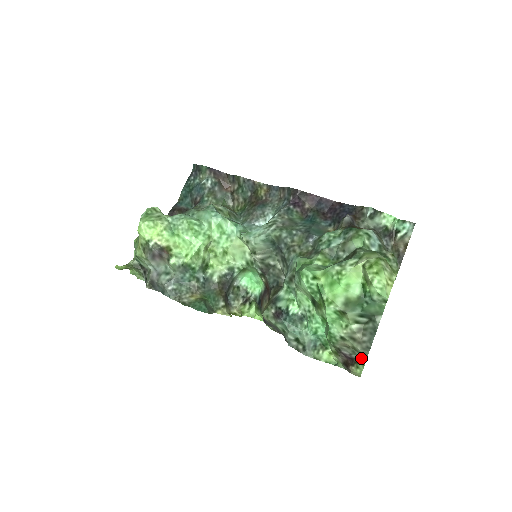
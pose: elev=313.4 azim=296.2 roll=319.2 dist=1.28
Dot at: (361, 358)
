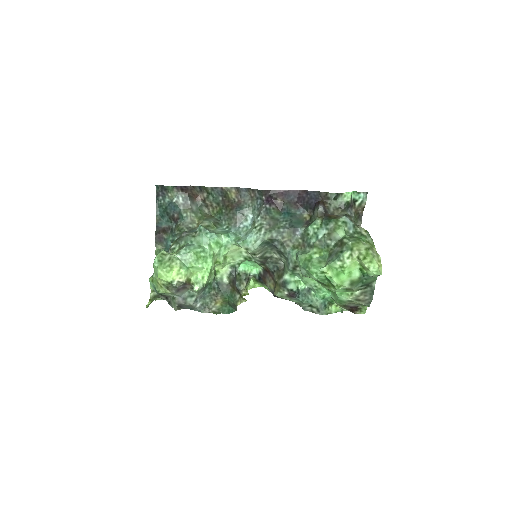
Dot at: (363, 306)
